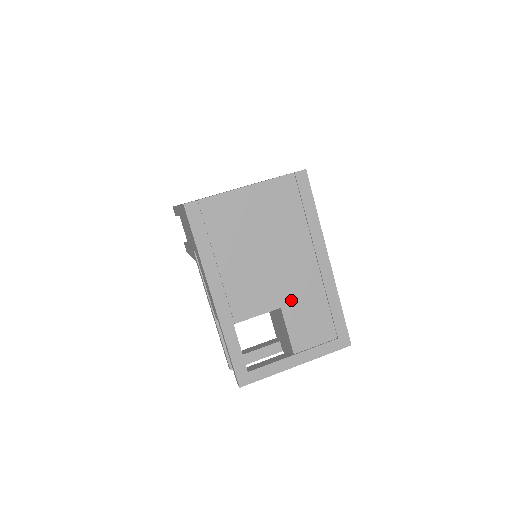
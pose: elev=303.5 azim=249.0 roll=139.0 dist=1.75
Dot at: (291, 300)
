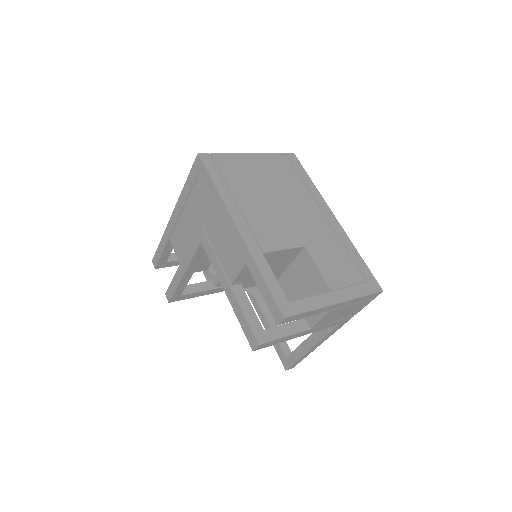
Dot at: (312, 242)
